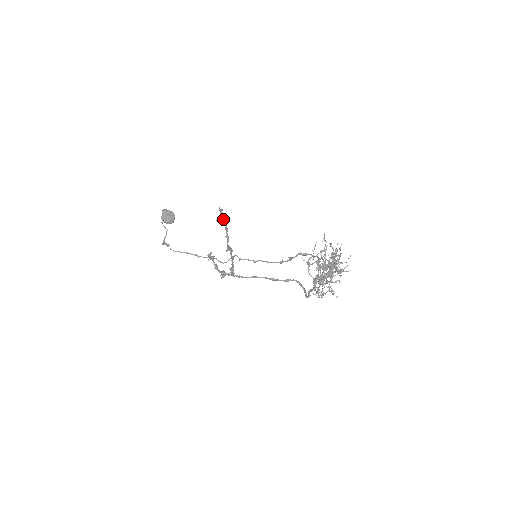
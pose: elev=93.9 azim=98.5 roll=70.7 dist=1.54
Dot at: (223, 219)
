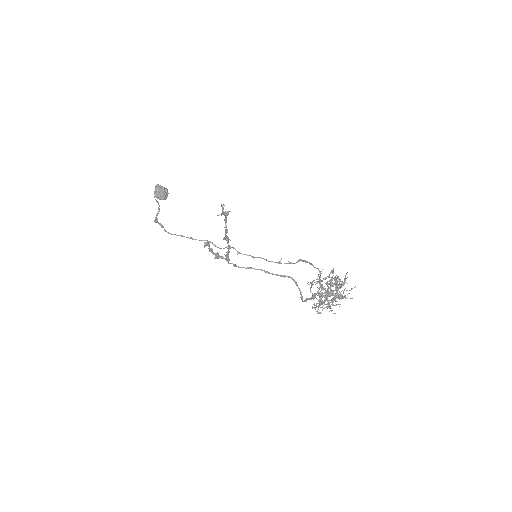
Dot at: (224, 213)
